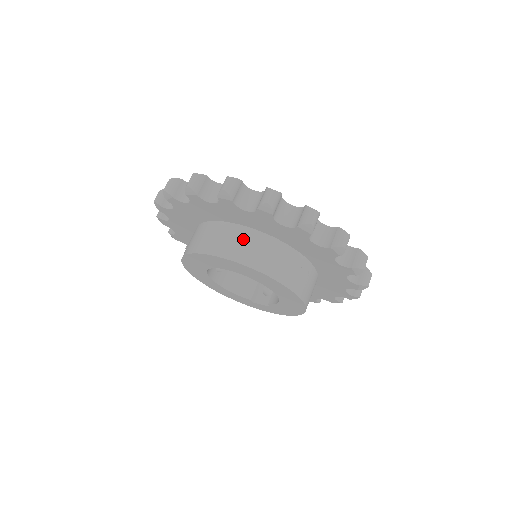
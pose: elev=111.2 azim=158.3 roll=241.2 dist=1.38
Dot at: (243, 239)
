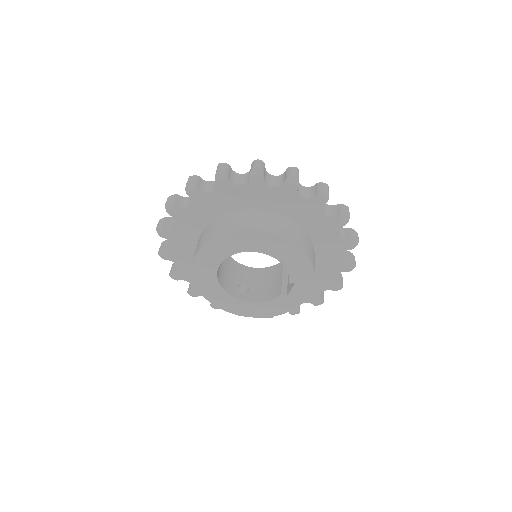
Dot at: (208, 230)
